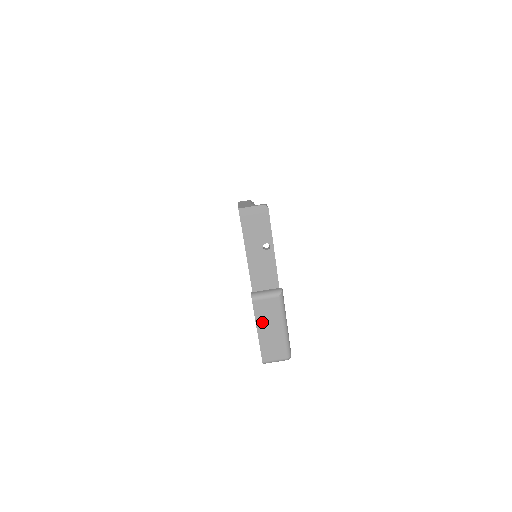
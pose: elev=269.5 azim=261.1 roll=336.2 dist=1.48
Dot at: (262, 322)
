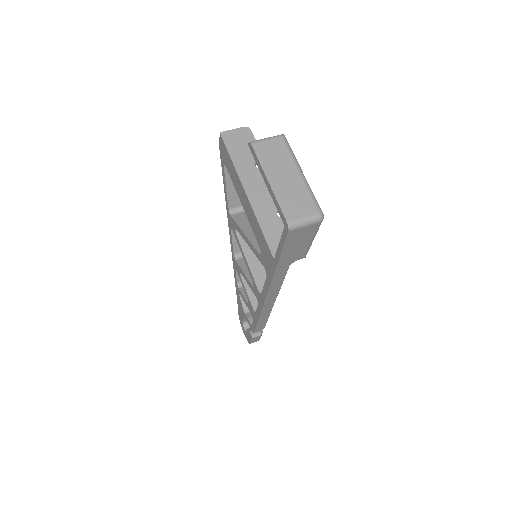
Dot at: (270, 168)
